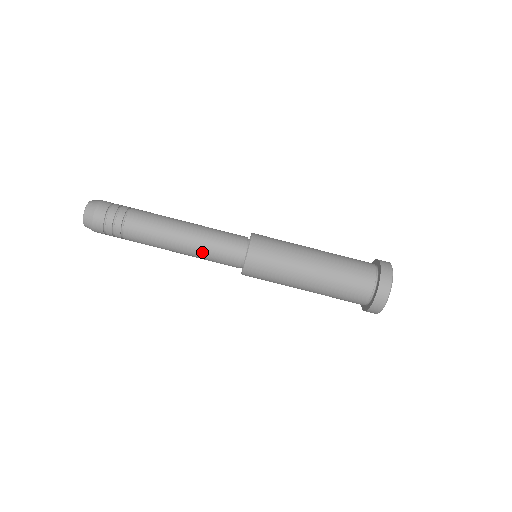
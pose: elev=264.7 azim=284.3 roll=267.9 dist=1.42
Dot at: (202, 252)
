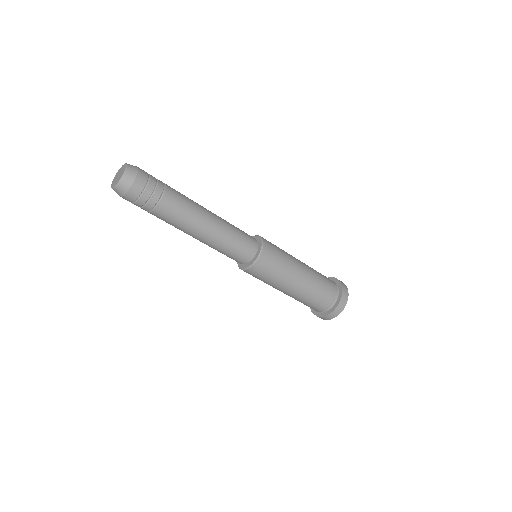
Dot at: occluded
